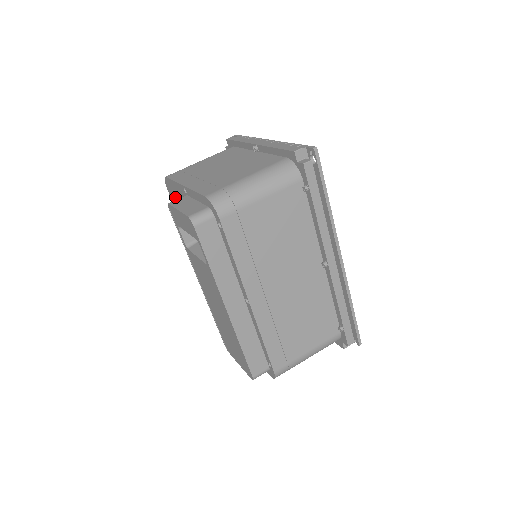
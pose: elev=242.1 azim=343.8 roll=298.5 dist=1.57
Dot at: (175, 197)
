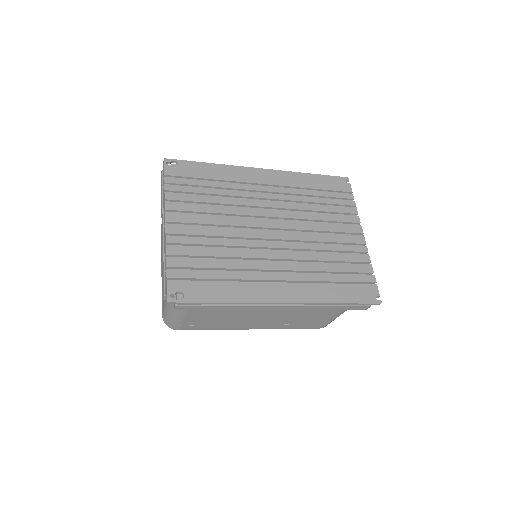
Dot at: occluded
